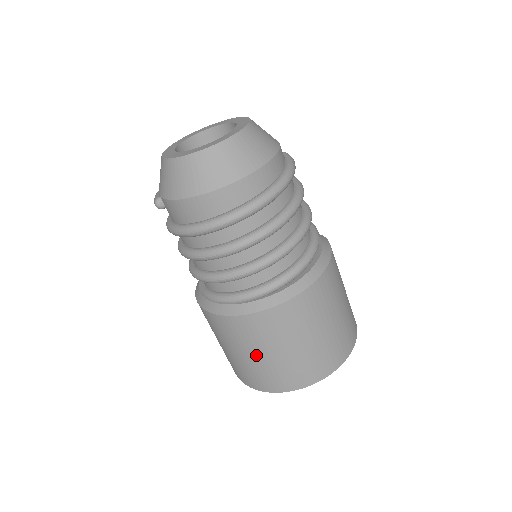
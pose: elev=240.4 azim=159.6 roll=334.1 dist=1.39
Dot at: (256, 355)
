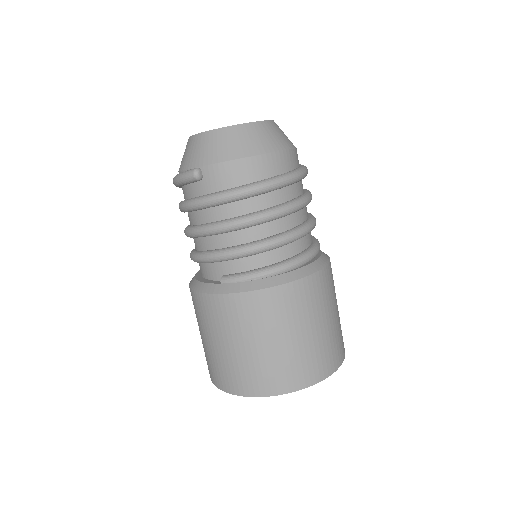
Dot at: (288, 338)
